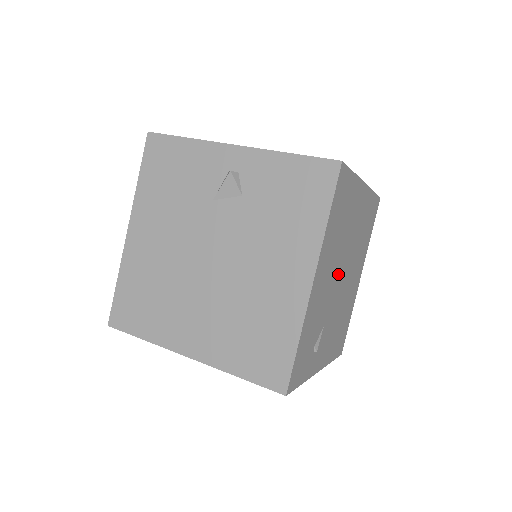
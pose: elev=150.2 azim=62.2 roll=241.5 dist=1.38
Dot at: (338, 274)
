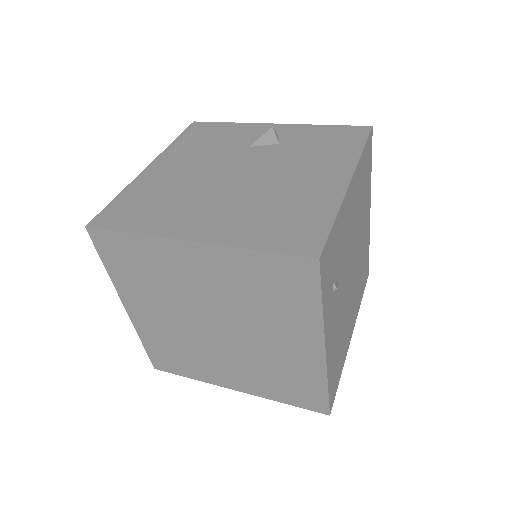
Dot at: (352, 251)
